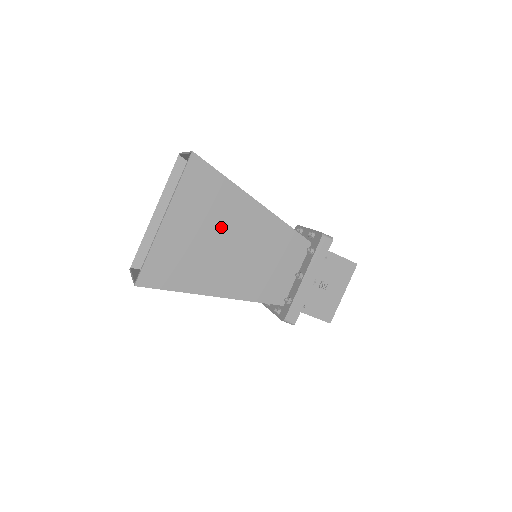
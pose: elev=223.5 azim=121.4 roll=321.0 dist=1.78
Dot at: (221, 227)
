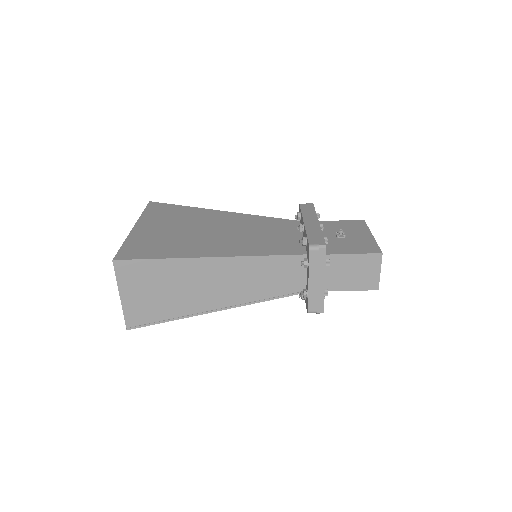
Dot at: (195, 224)
